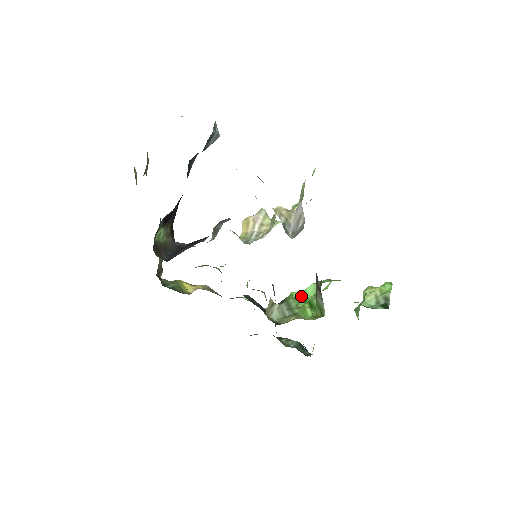
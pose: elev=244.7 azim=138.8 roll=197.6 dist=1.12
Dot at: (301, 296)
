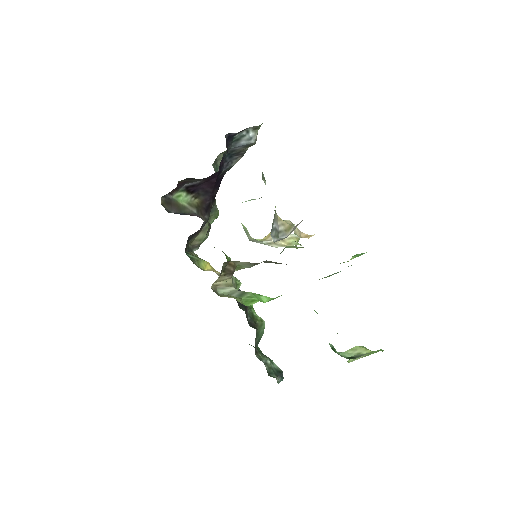
Dot at: (267, 300)
